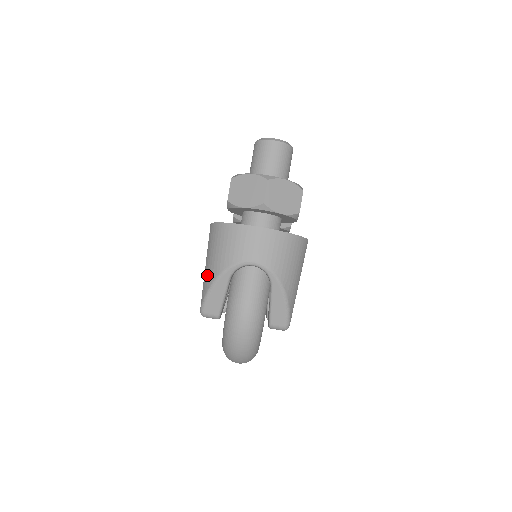
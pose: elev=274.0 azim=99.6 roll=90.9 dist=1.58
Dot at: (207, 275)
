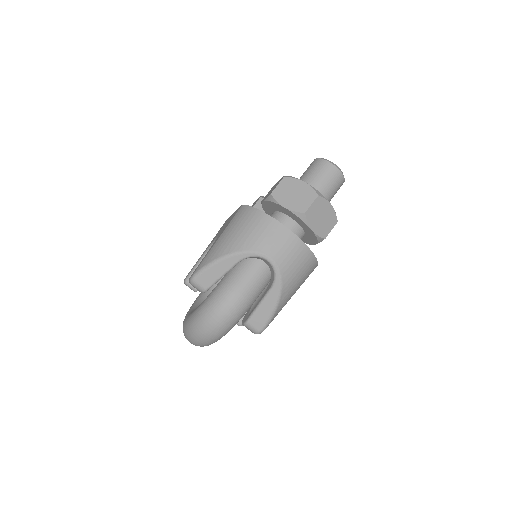
Dot at: (217, 248)
